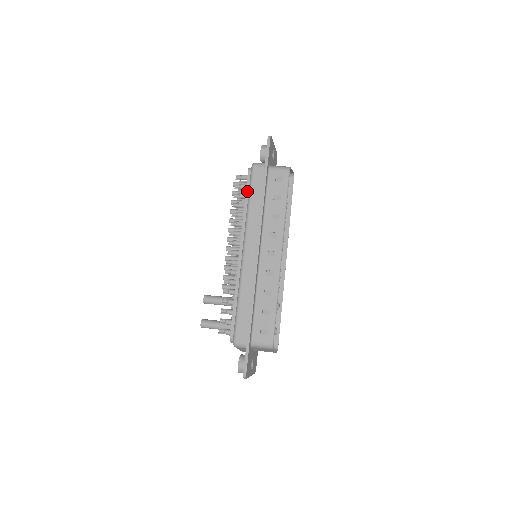
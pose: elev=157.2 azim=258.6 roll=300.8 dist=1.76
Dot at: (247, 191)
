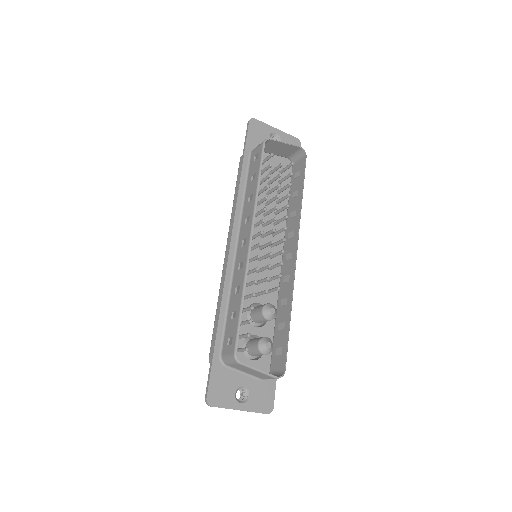
Dot at: occluded
